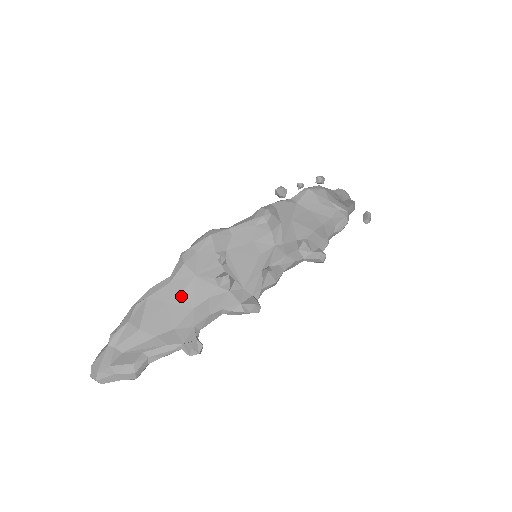
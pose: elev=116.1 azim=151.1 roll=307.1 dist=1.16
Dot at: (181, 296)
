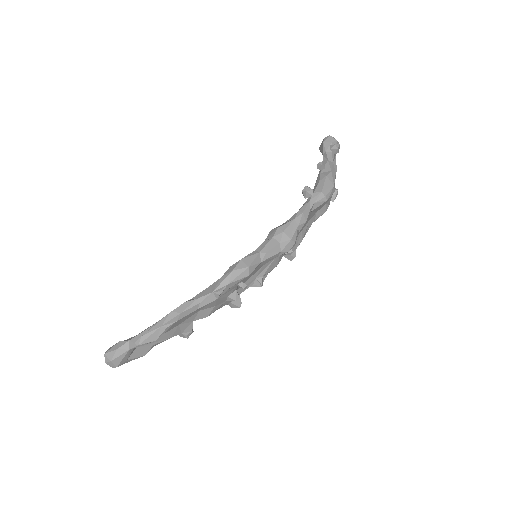
Dot at: (197, 309)
